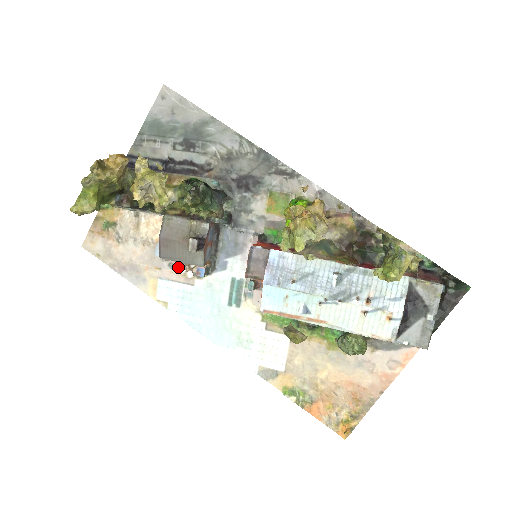
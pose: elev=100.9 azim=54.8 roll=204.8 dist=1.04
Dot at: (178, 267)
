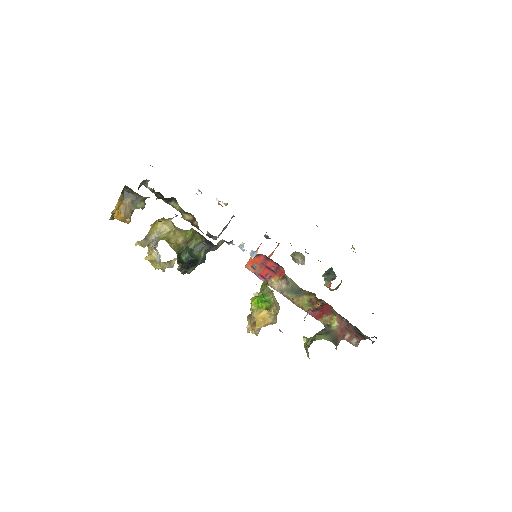
Dot at: occluded
